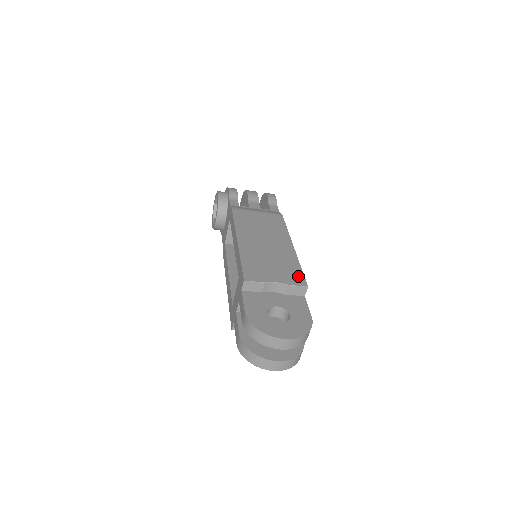
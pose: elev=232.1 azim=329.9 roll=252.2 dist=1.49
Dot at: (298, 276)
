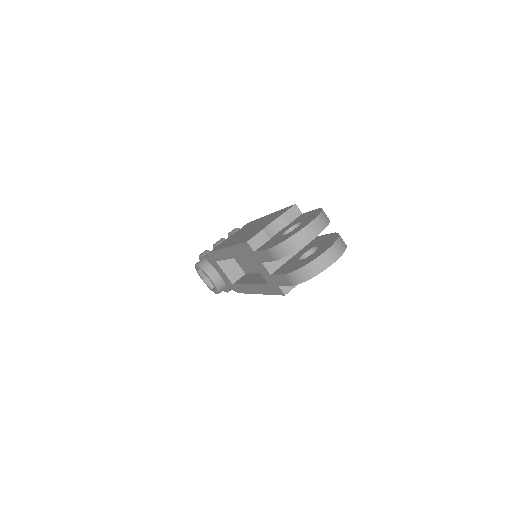
Dot at: (284, 210)
